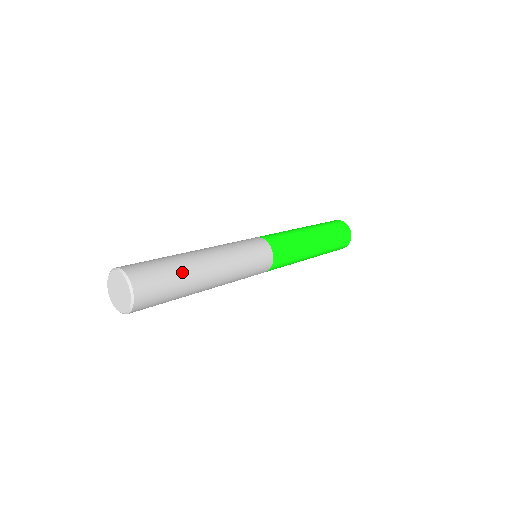
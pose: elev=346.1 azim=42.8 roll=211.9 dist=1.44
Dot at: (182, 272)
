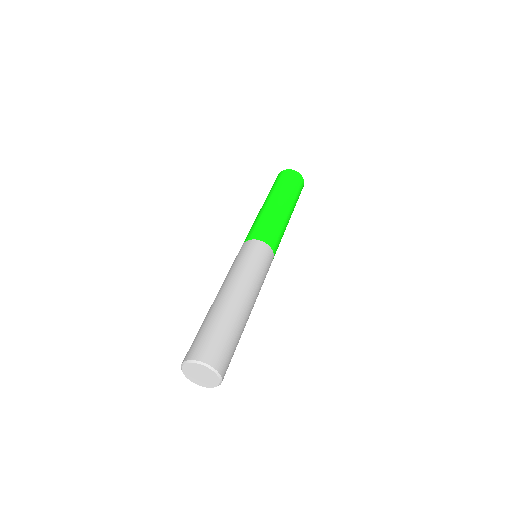
Dot at: (224, 319)
